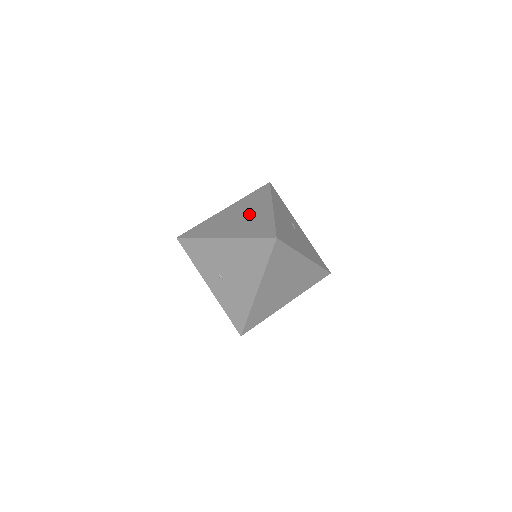
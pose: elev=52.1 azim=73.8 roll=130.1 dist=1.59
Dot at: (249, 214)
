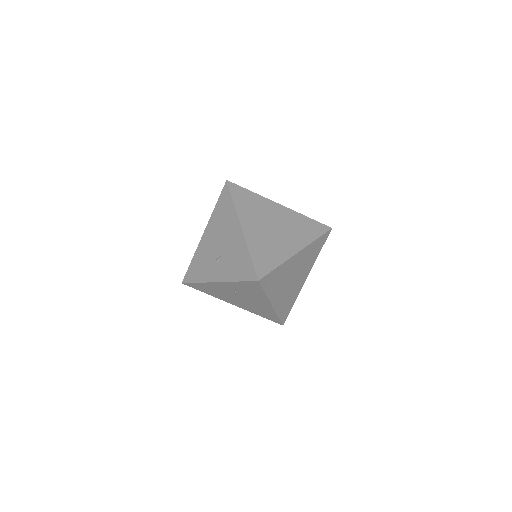
Dot at: occluded
